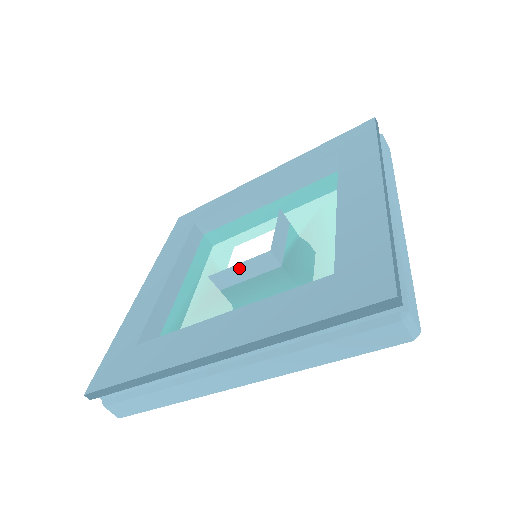
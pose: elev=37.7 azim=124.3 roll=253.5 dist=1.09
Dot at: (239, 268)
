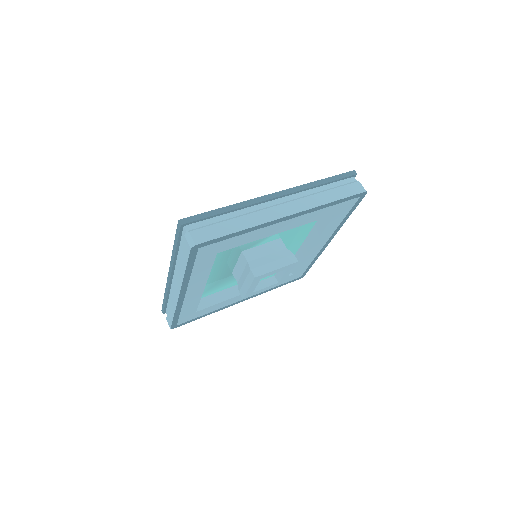
Dot at: occluded
